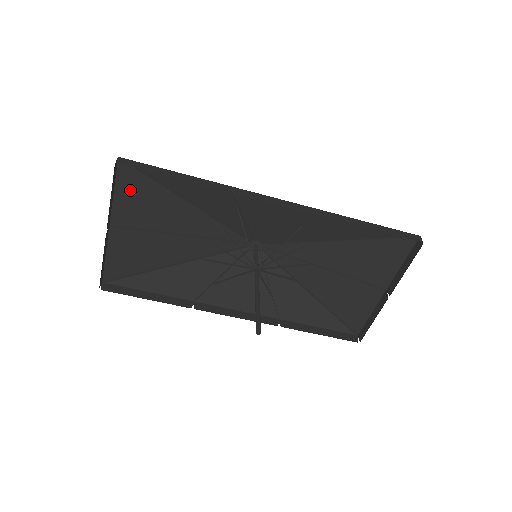
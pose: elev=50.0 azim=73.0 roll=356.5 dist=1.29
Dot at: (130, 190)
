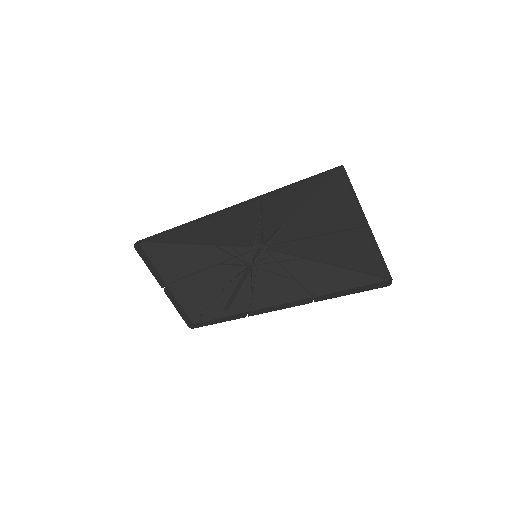
Dot at: (158, 256)
